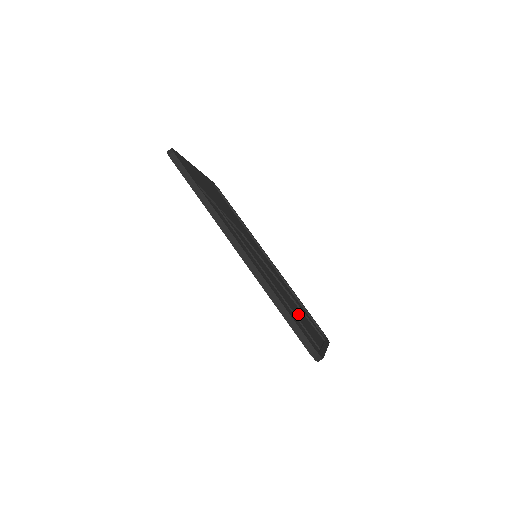
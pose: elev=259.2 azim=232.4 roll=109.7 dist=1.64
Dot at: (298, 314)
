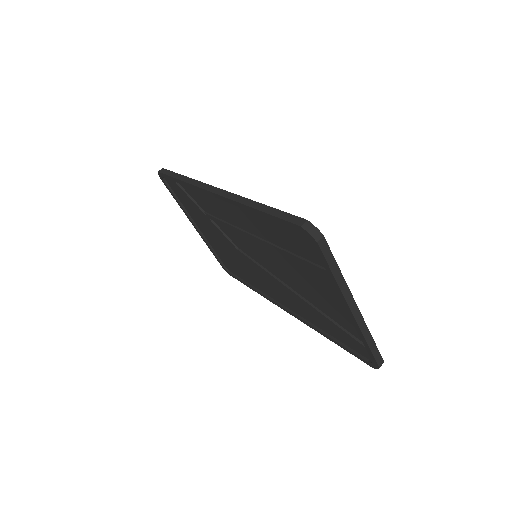
Dot at: (309, 280)
